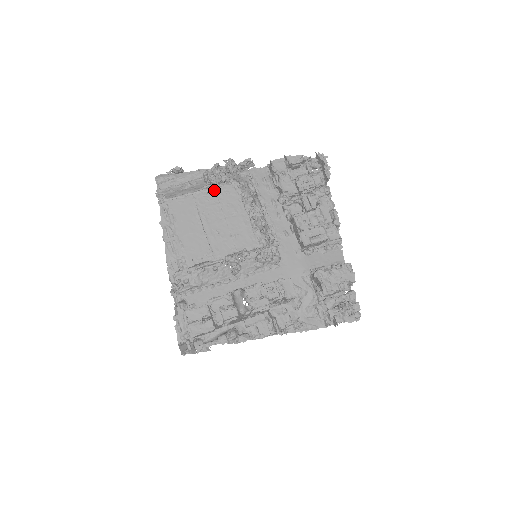
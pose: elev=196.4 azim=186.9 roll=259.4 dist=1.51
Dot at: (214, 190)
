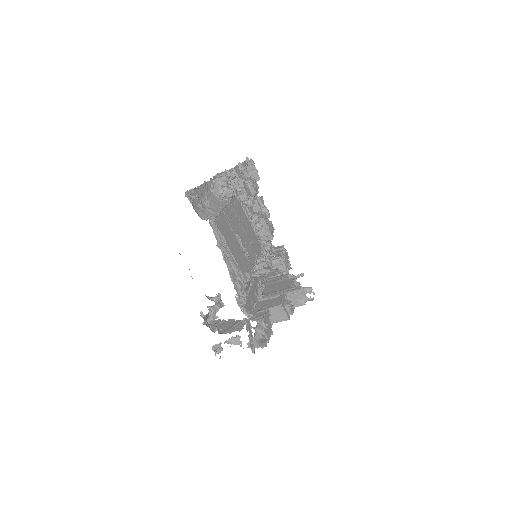
Dot at: (230, 203)
